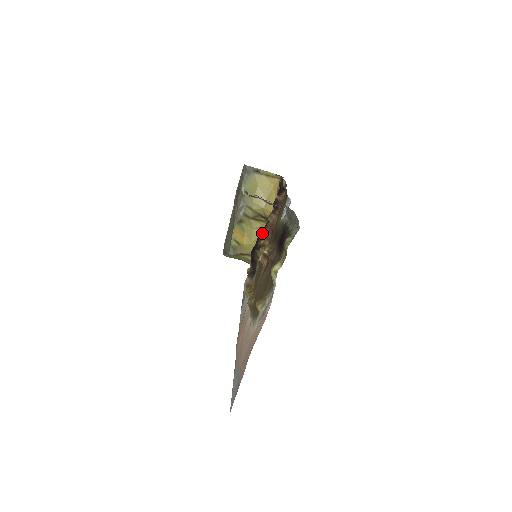
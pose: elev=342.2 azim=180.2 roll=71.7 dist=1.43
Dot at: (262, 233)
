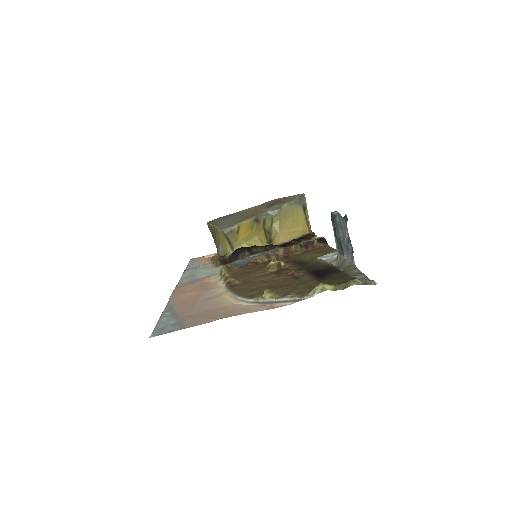
Dot at: (264, 247)
